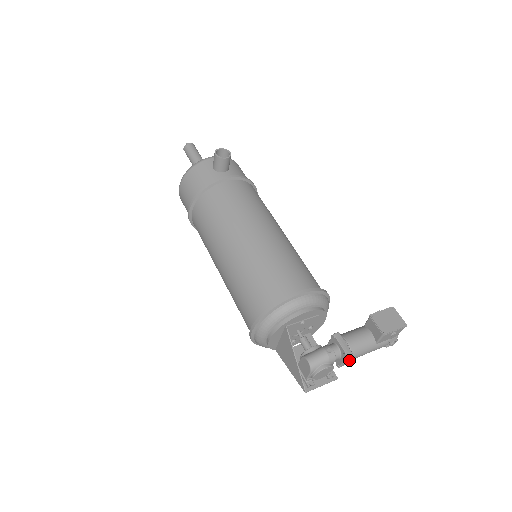
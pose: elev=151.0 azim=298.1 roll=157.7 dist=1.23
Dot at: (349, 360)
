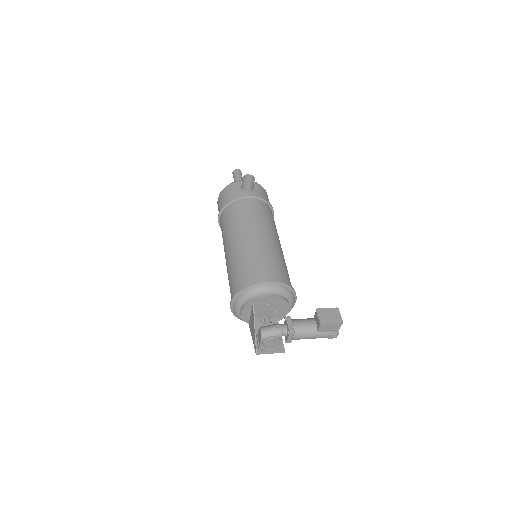
Dot at: (293, 338)
